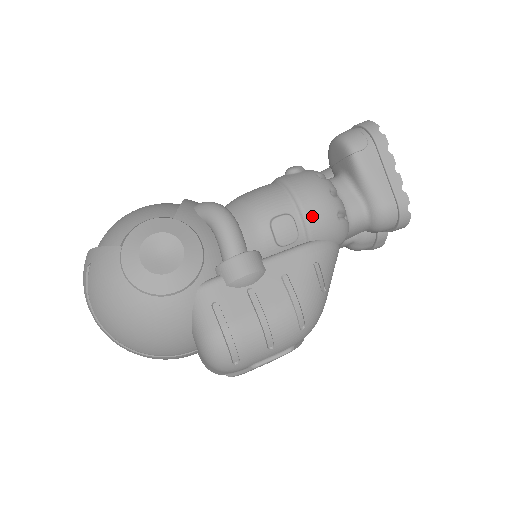
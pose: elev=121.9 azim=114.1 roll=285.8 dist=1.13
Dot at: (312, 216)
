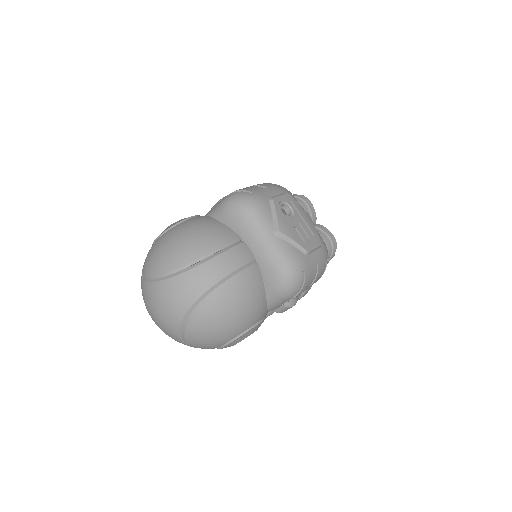
Dot at: occluded
